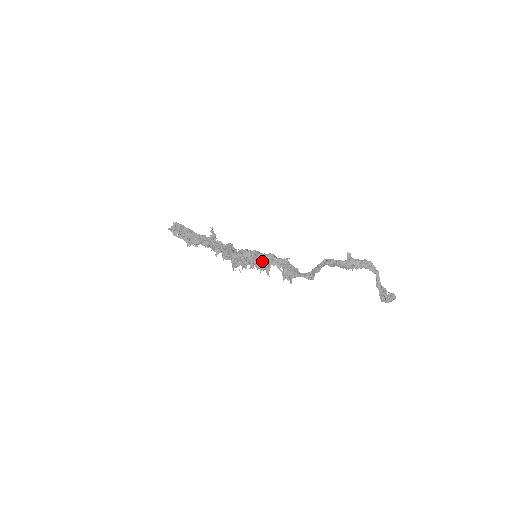
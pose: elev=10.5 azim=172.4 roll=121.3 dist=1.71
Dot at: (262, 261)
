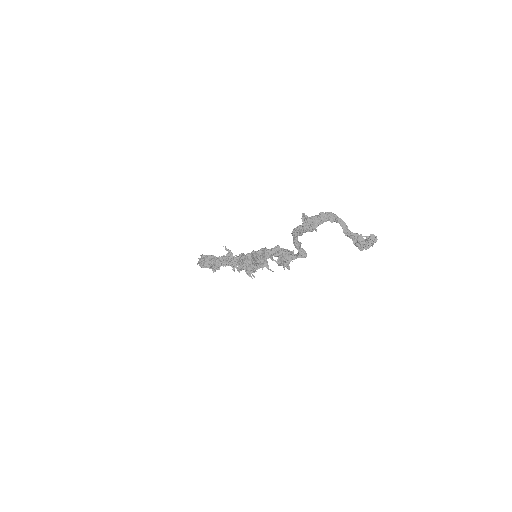
Dot at: (258, 259)
